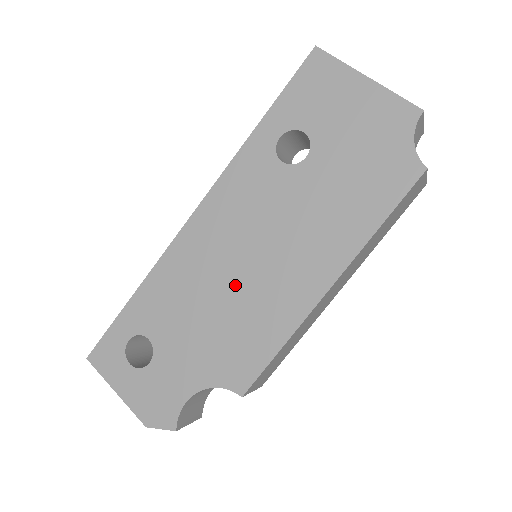
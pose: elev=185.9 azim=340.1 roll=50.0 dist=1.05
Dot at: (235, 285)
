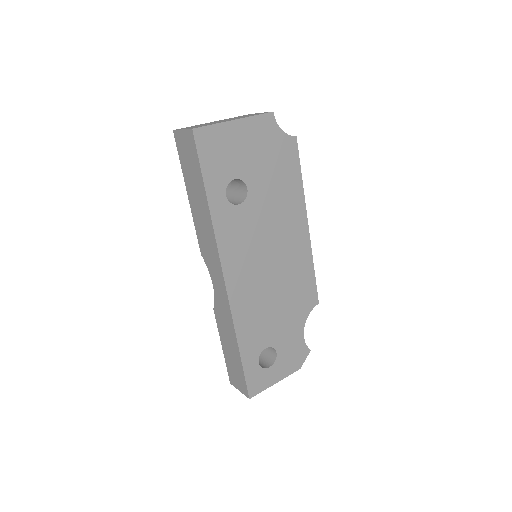
Dot at: (276, 277)
